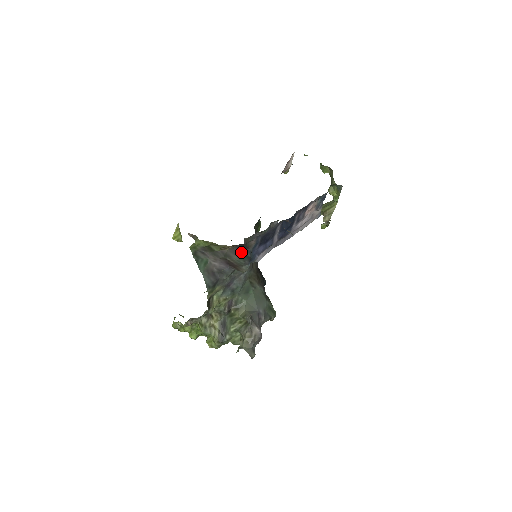
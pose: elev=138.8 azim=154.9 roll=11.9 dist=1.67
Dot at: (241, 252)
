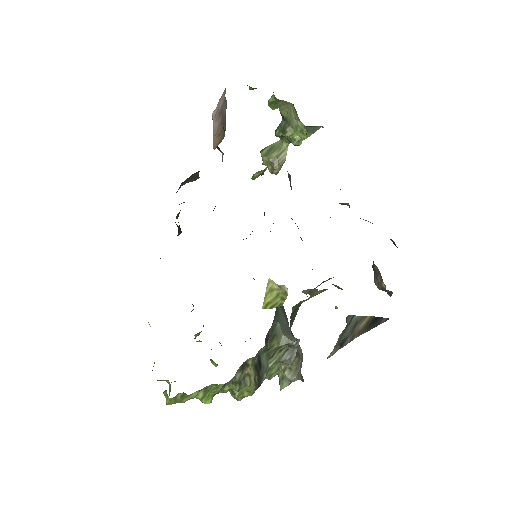
Dot at: occluded
